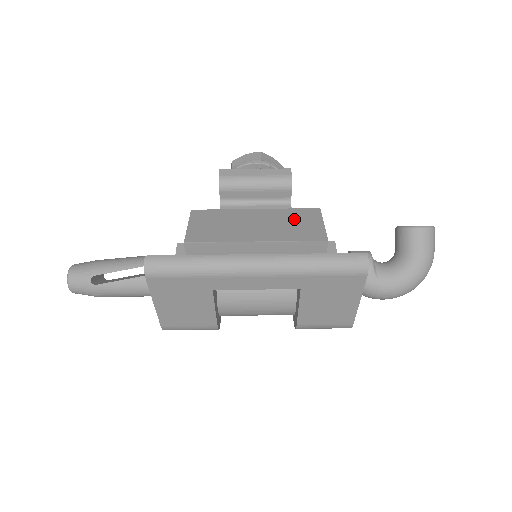
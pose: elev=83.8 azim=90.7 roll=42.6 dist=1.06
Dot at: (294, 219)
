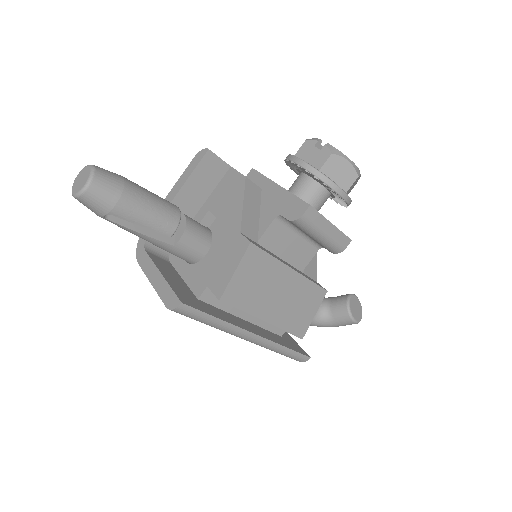
Dot at: (304, 300)
